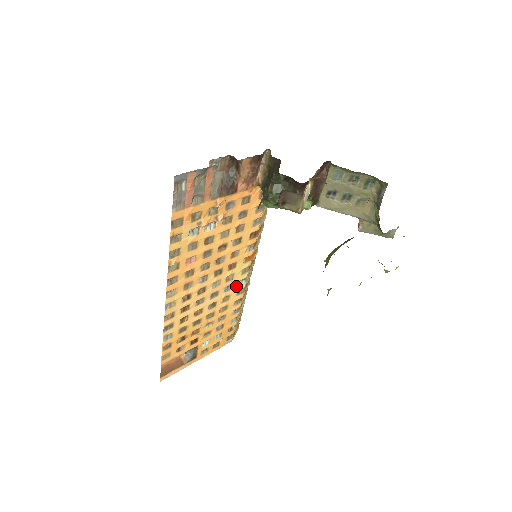
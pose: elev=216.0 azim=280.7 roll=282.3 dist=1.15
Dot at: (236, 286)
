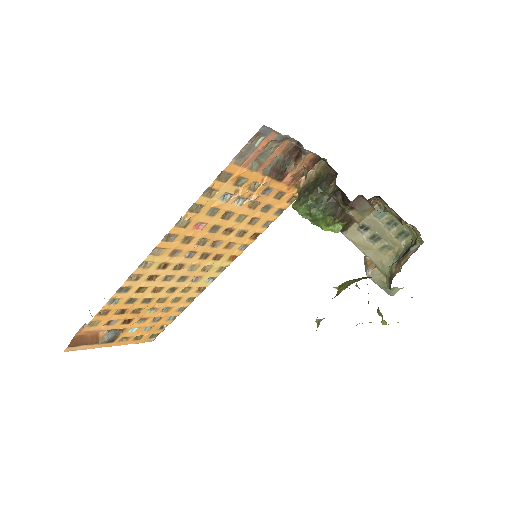
Dot at: (203, 281)
